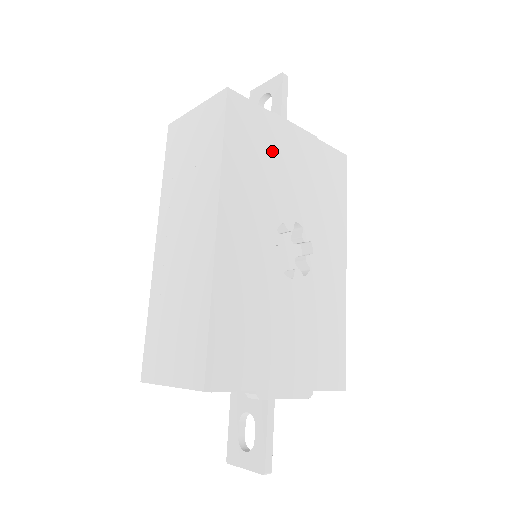
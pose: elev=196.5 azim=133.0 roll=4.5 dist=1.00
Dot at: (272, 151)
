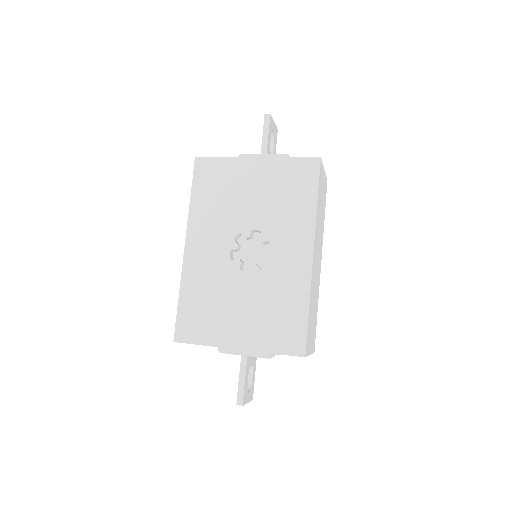
Dot at: (232, 185)
